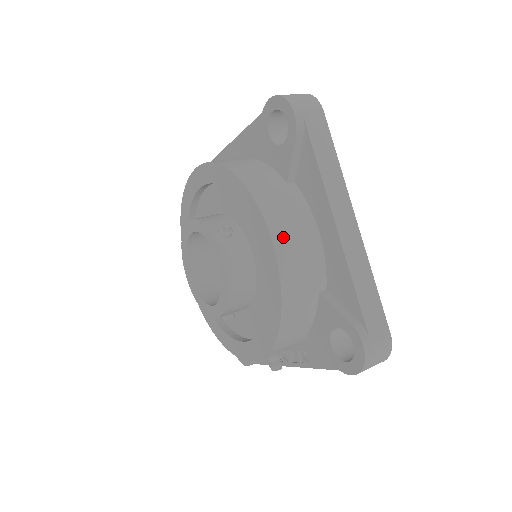
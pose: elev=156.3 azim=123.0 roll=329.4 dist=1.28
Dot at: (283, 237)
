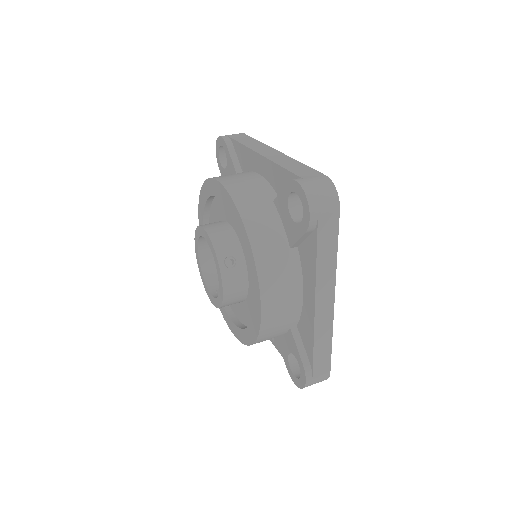
Dot at: (271, 301)
